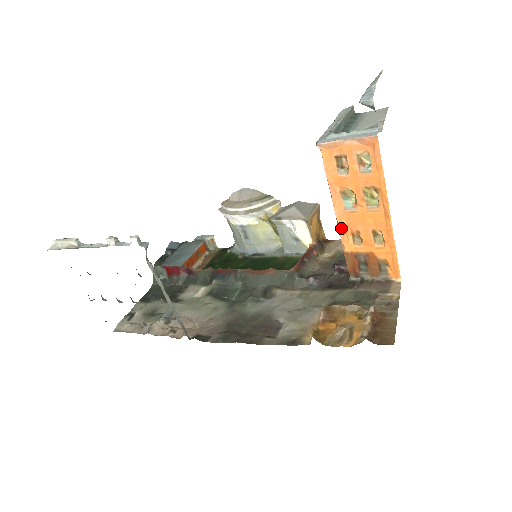
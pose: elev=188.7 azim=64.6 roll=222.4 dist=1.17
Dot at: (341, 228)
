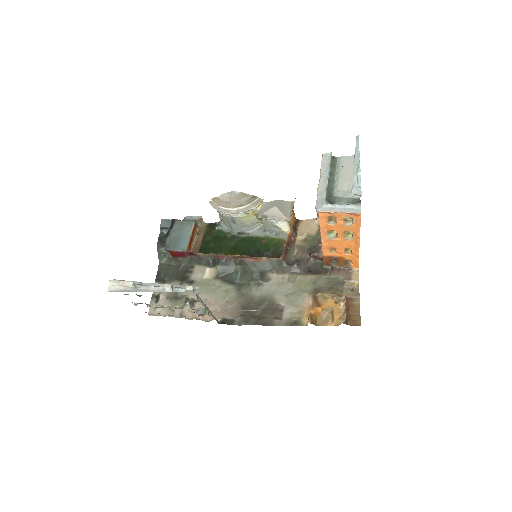
Dot at: (323, 246)
